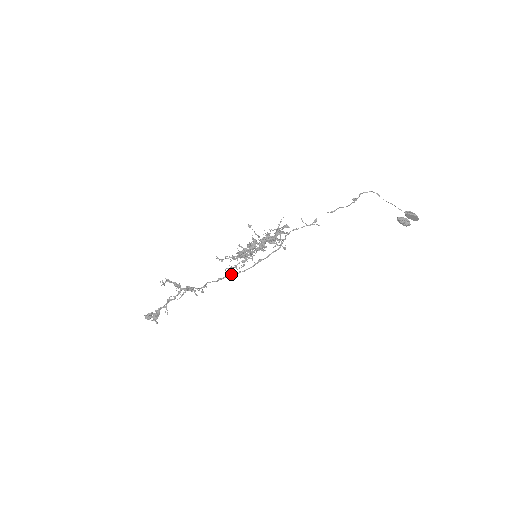
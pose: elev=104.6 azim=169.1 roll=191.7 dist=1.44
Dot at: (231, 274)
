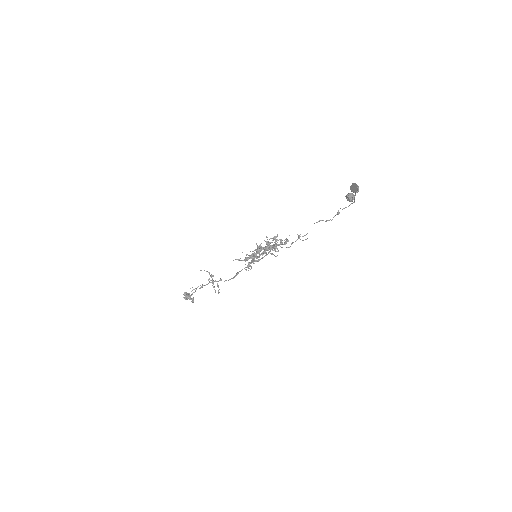
Dot at: (238, 273)
